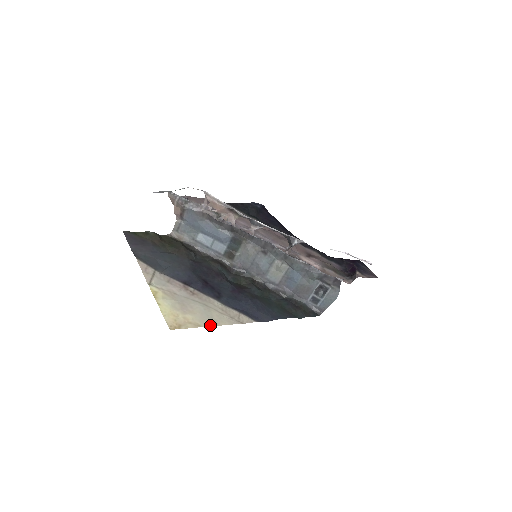
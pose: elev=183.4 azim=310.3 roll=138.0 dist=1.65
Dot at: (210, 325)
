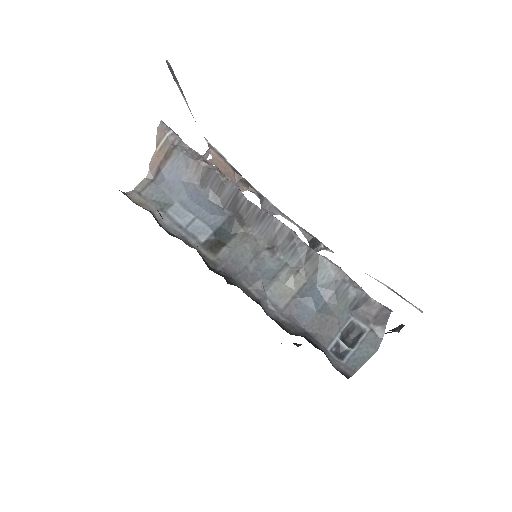
Dot at: occluded
